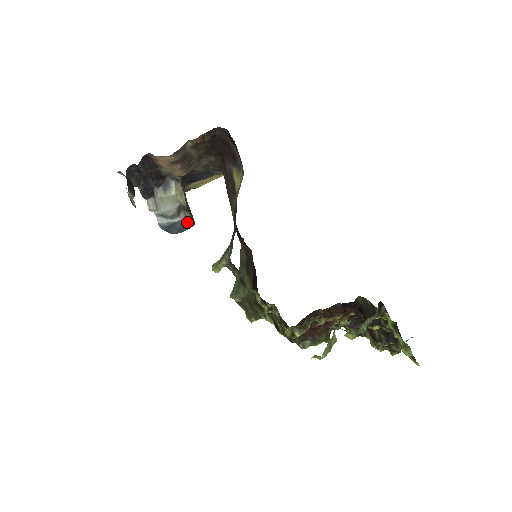
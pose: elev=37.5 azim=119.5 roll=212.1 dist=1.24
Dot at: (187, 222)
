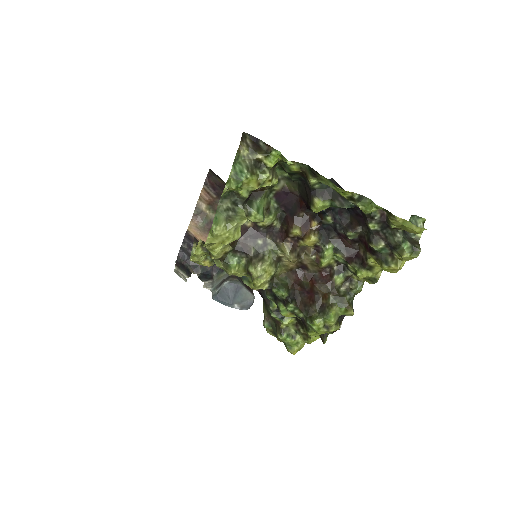
Dot at: (235, 287)
